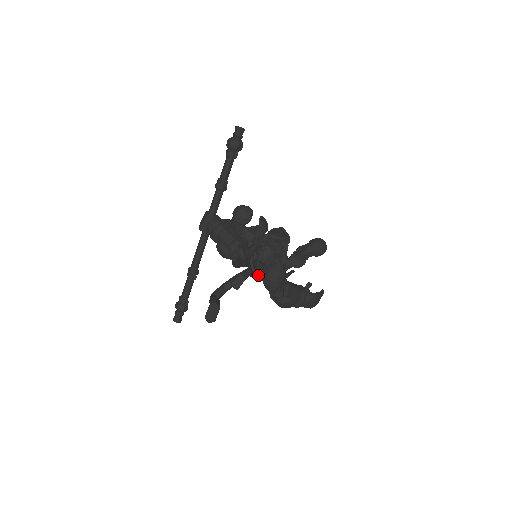
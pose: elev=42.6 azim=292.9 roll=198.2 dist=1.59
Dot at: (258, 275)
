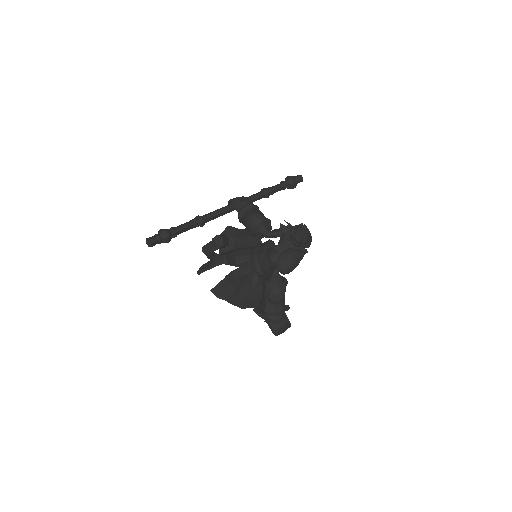
Dot at: occluded
